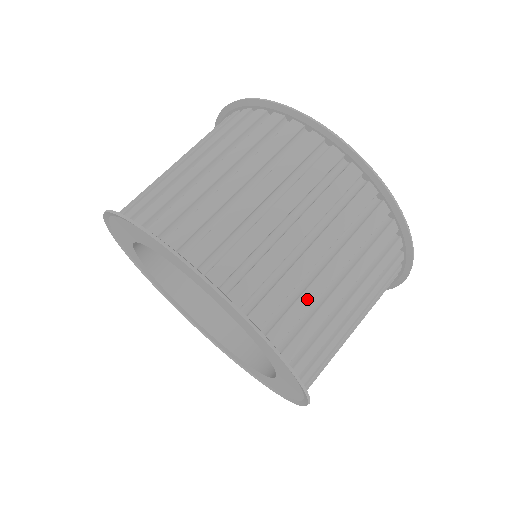
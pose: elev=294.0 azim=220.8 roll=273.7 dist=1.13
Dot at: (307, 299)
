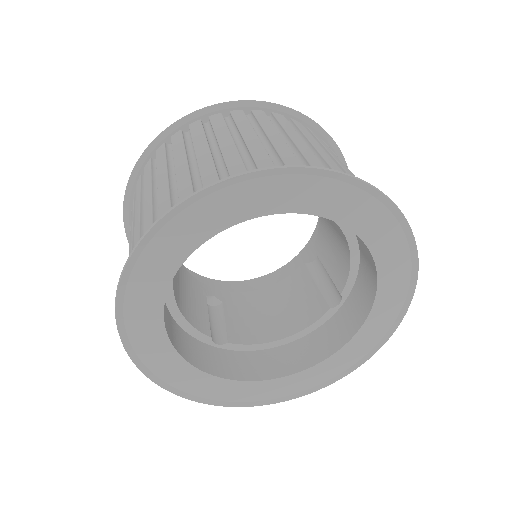
Dot at: occluded
